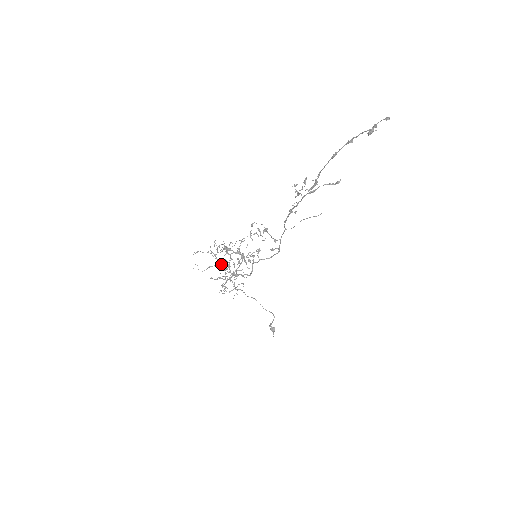
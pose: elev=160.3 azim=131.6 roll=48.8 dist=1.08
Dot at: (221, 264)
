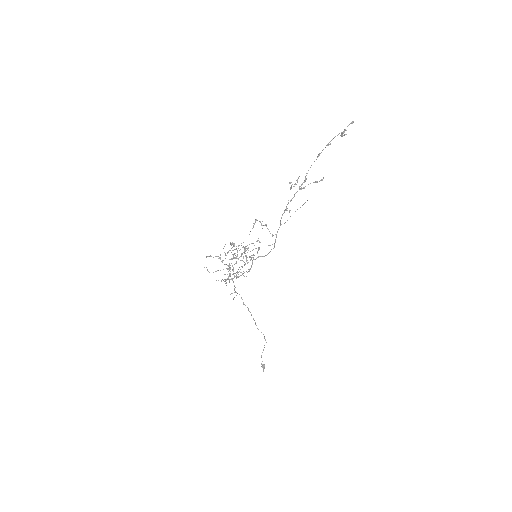
Dot at: (227, 269)
